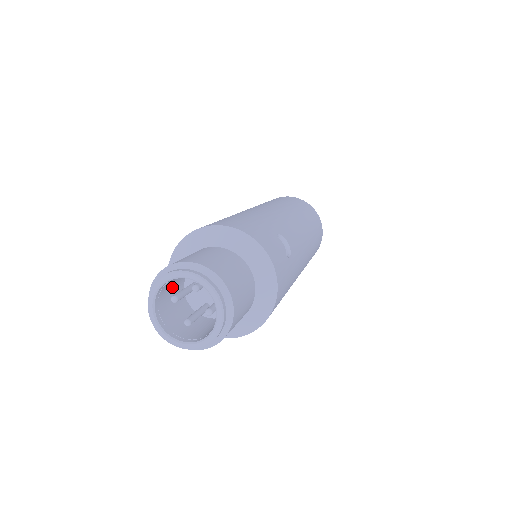
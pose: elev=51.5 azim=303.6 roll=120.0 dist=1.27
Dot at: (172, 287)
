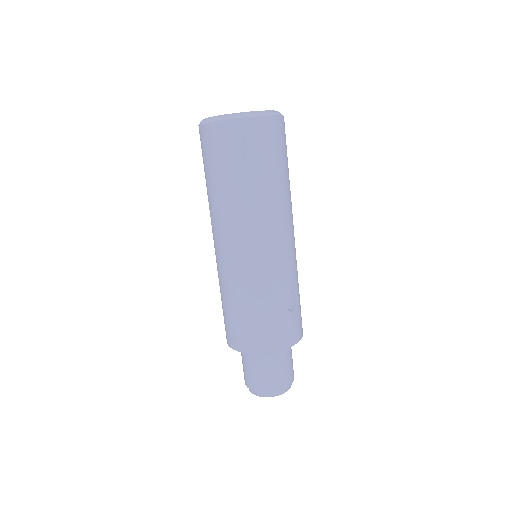
Dot at: occluded
